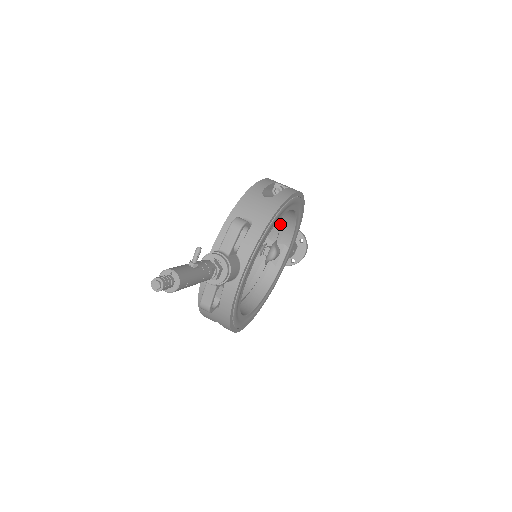
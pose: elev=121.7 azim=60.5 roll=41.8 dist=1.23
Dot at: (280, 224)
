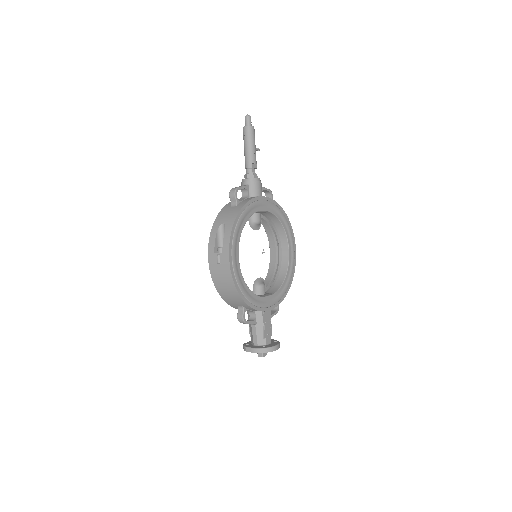
Dot at: (273, 279)
